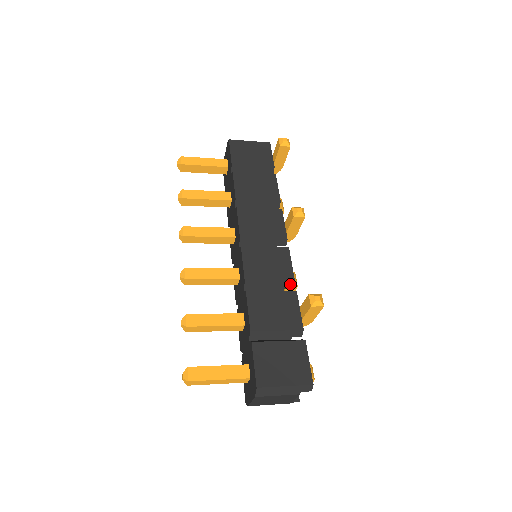
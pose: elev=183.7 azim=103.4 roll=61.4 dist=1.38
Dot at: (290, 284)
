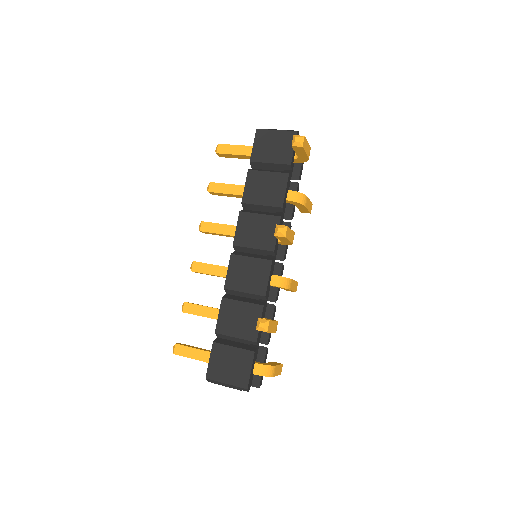
Dot at: (262, 297)
